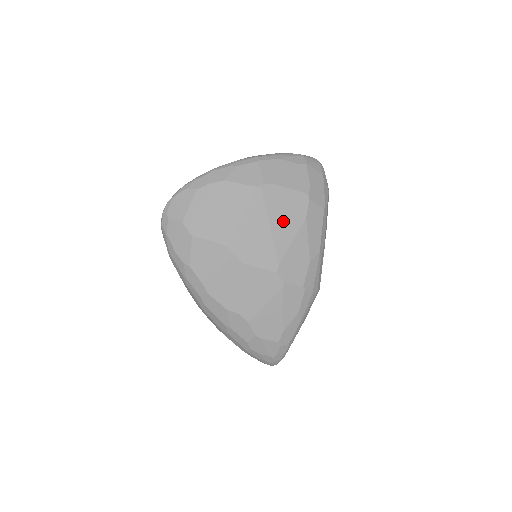
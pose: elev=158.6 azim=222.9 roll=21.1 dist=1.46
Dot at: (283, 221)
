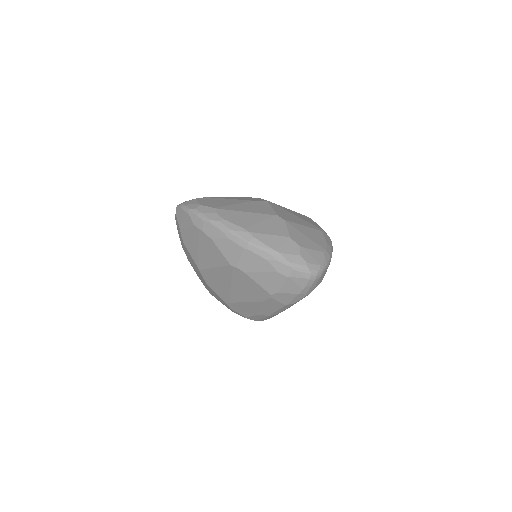
Dot at: (243, 291)
